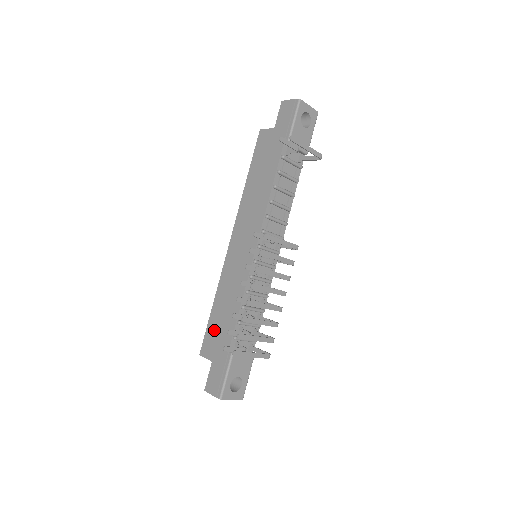
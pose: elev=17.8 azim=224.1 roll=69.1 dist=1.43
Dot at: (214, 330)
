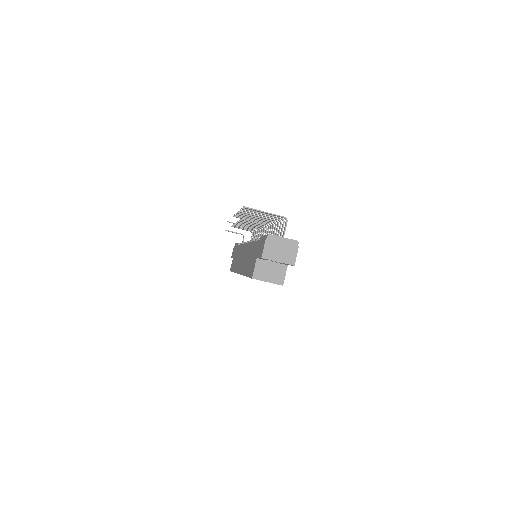
Dot at: (250, 266)
